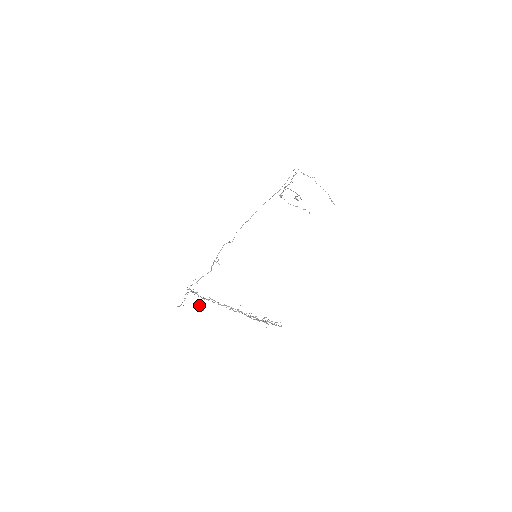
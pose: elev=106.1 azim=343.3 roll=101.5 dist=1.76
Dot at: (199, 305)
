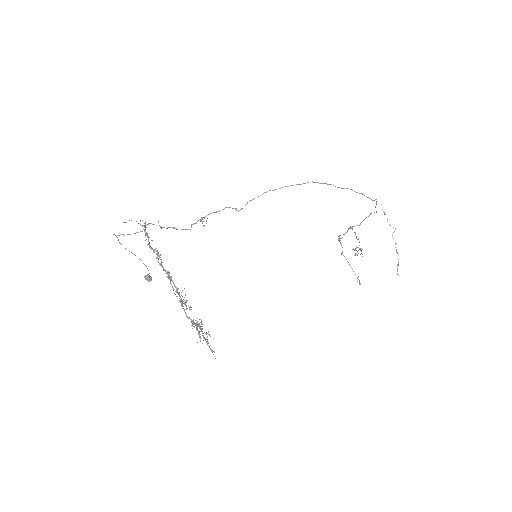
Dot at: occluded
